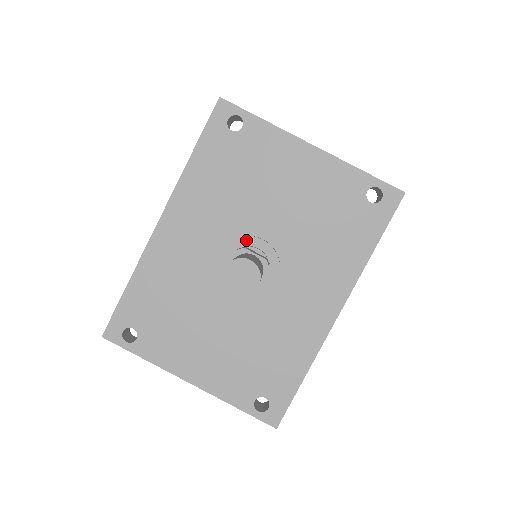
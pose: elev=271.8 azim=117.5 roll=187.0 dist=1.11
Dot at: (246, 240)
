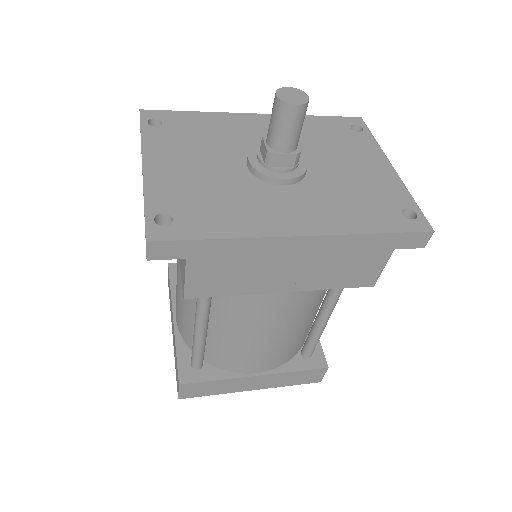
Dot at: occluded
